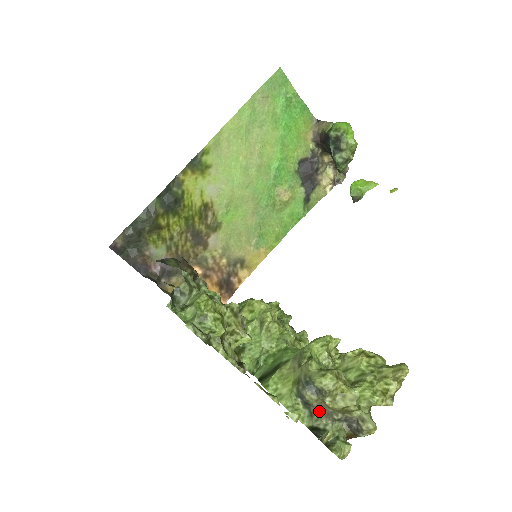
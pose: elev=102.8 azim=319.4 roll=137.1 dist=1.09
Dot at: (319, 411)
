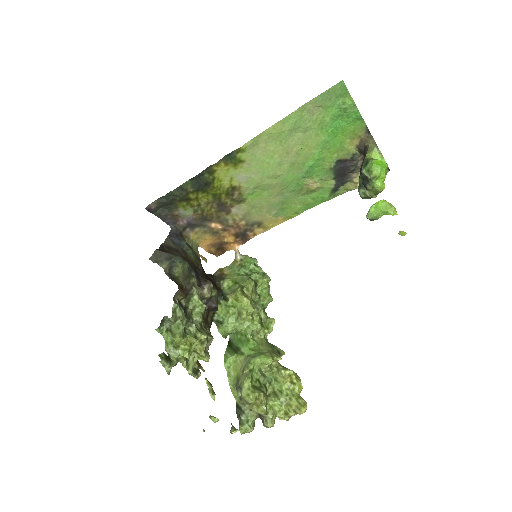
Dot at: (245, 401)
